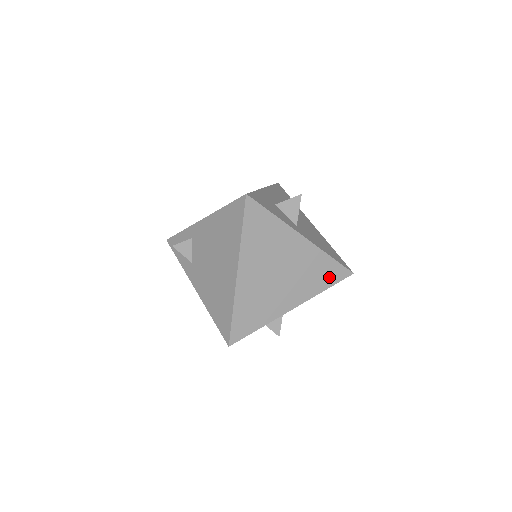
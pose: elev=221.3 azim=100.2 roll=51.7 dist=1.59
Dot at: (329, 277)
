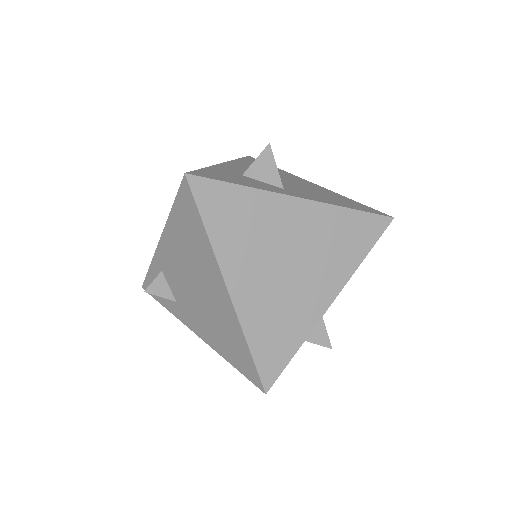
Dot at: (361, 238)
